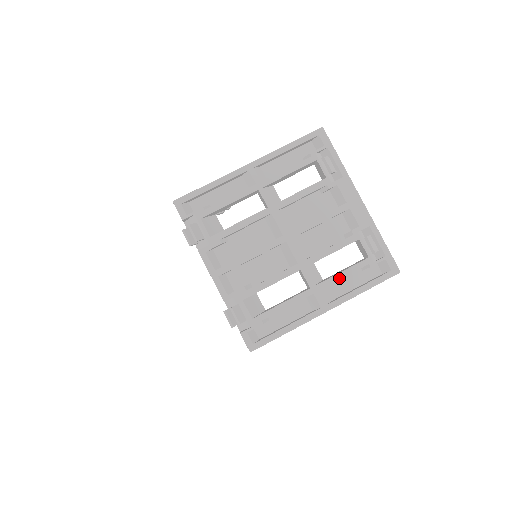
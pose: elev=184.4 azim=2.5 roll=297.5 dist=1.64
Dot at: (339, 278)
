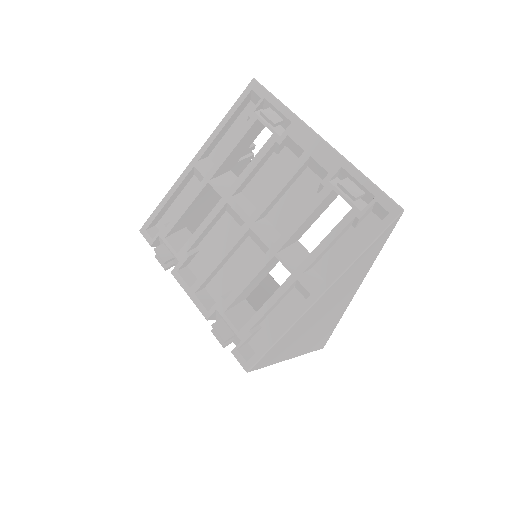
Dot at: (322, 249)
